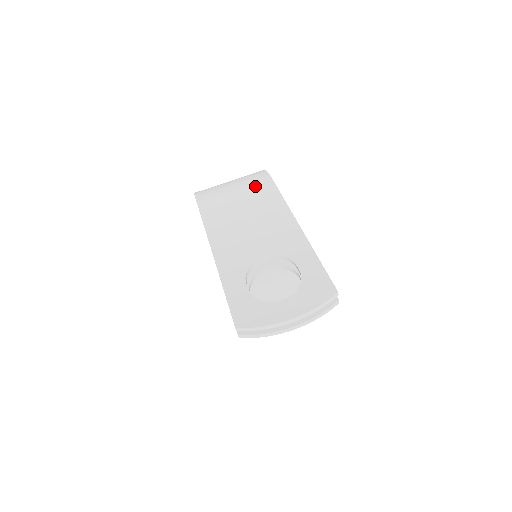
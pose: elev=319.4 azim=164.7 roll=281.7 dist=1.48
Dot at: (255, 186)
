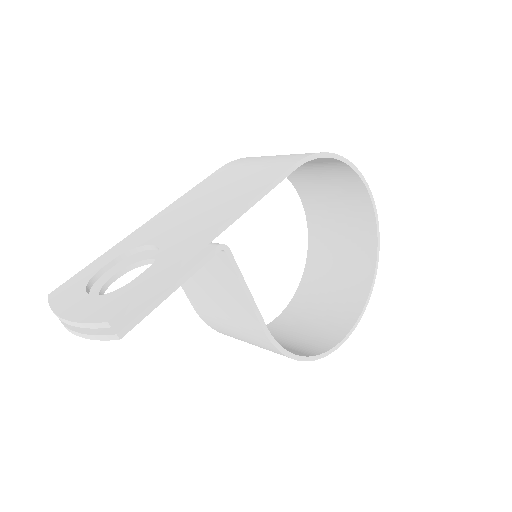
Dot at: (273, 165)
